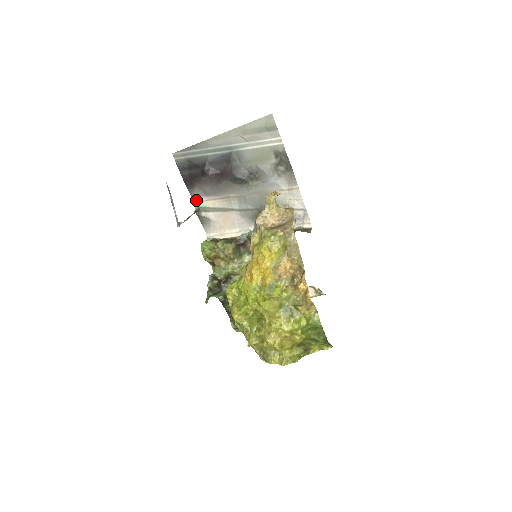
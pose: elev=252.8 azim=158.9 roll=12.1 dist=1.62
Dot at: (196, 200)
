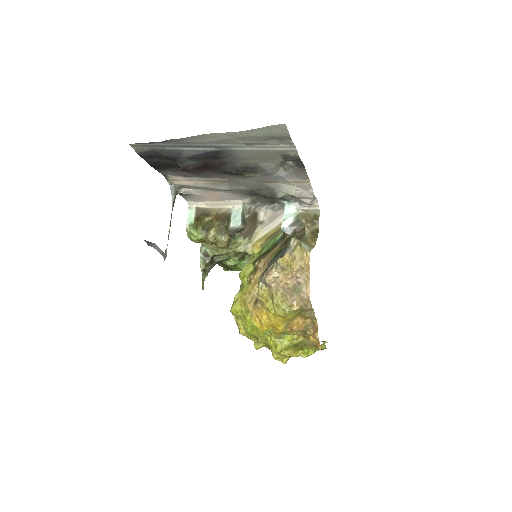
Dot at: (170, 179)
